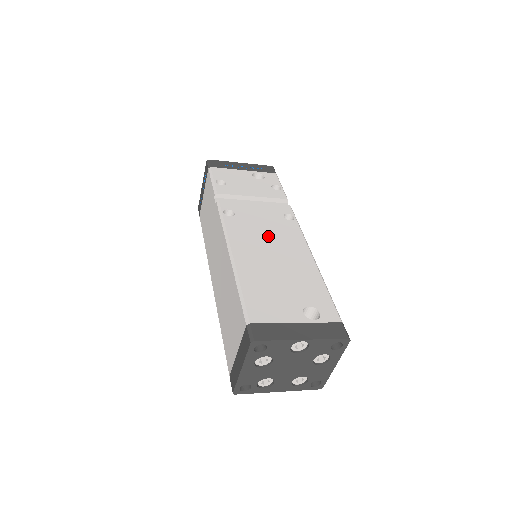
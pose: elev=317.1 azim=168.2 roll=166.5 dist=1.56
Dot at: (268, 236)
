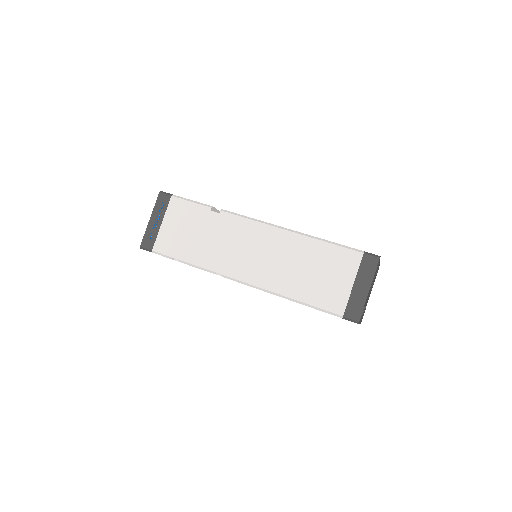
Dot at: occluded
